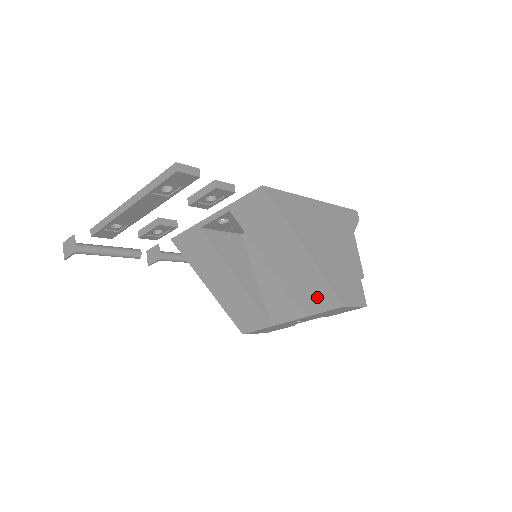
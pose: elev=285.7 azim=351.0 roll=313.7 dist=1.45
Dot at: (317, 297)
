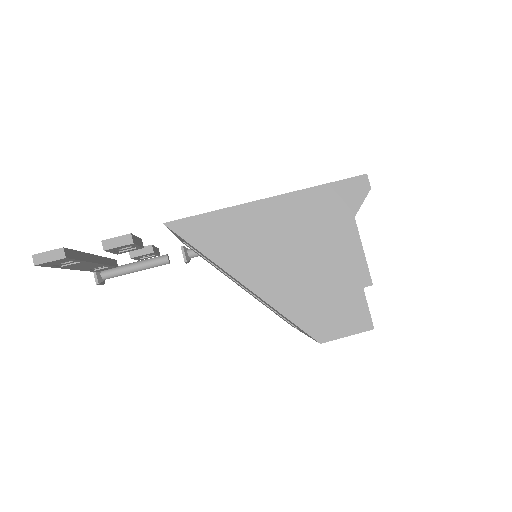
Dot at: occluded
